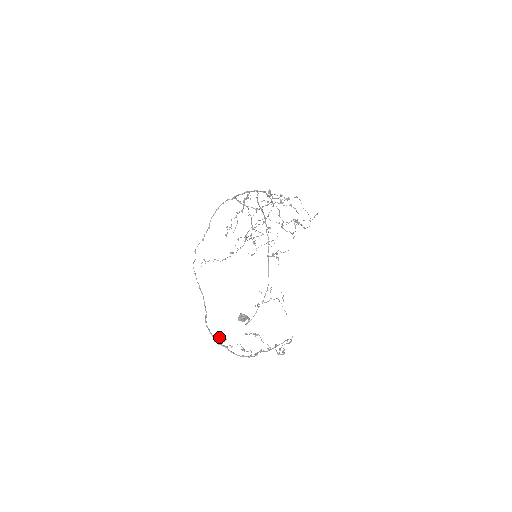
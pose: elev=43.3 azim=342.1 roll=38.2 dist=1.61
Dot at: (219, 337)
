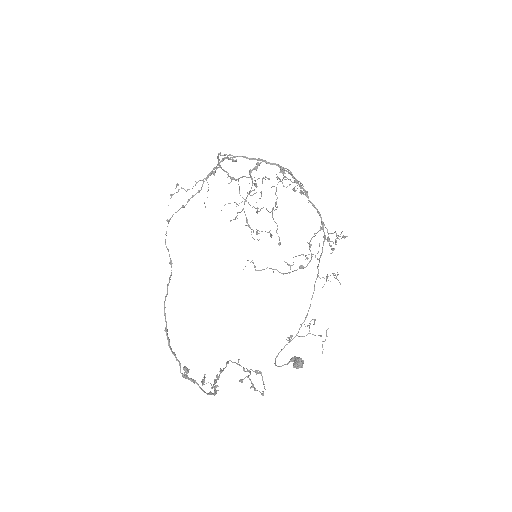
Dot at: (185, 366)
